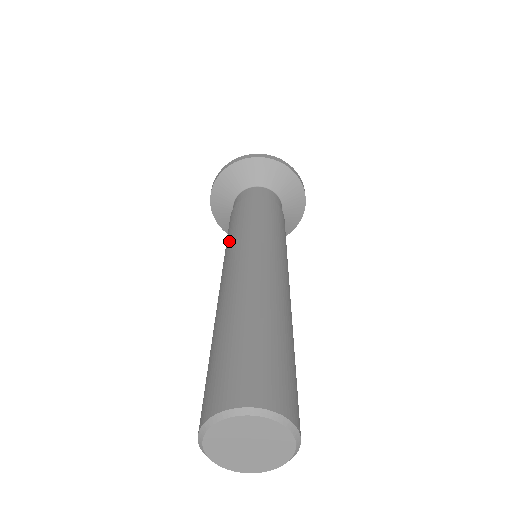
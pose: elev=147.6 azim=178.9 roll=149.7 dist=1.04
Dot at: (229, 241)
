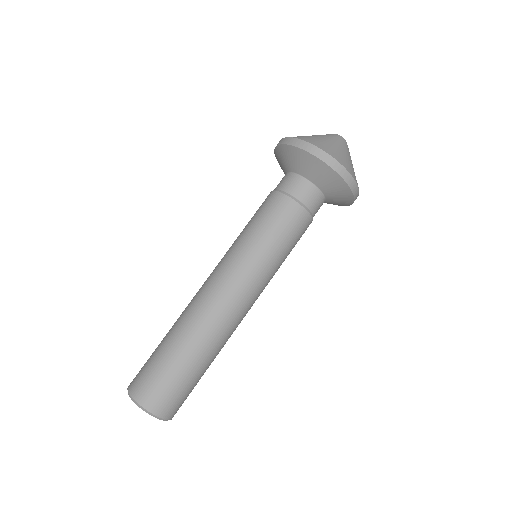
Dot at: (252, 250)
